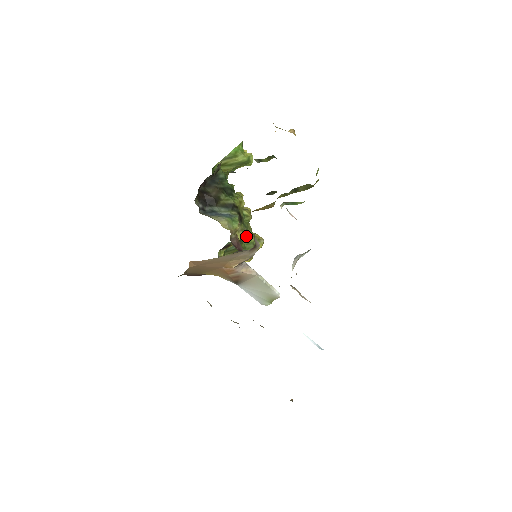
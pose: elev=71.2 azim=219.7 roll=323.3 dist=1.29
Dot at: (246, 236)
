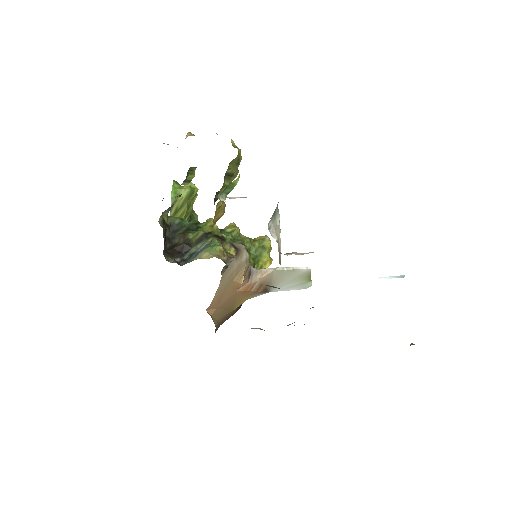
Dot at: (246, 247)
